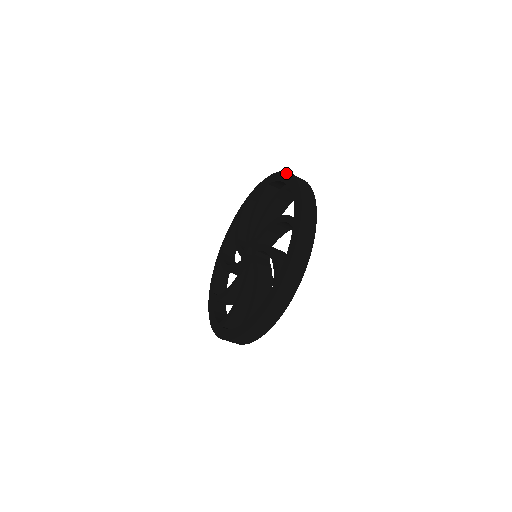
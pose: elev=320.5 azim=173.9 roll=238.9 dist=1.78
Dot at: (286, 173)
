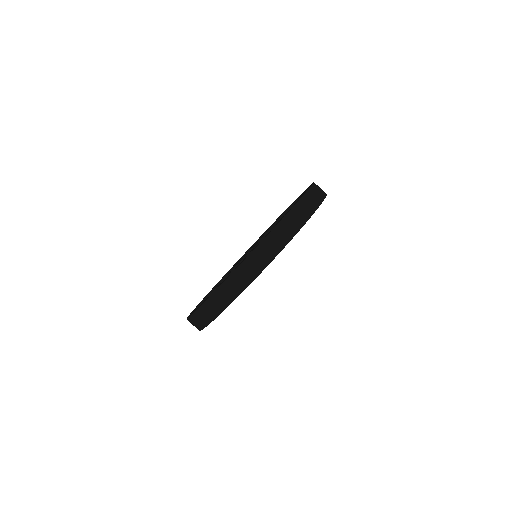
Dot at: (312, 183)
